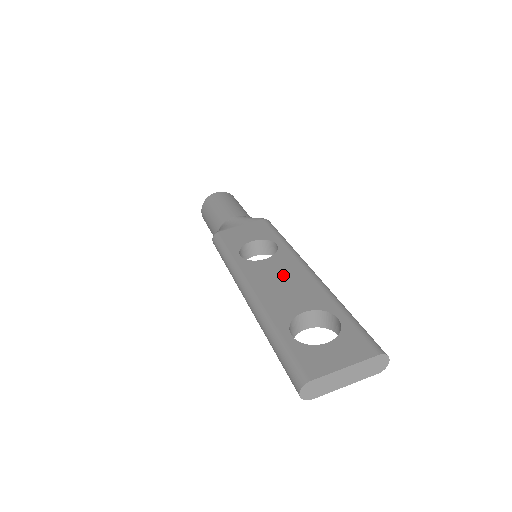
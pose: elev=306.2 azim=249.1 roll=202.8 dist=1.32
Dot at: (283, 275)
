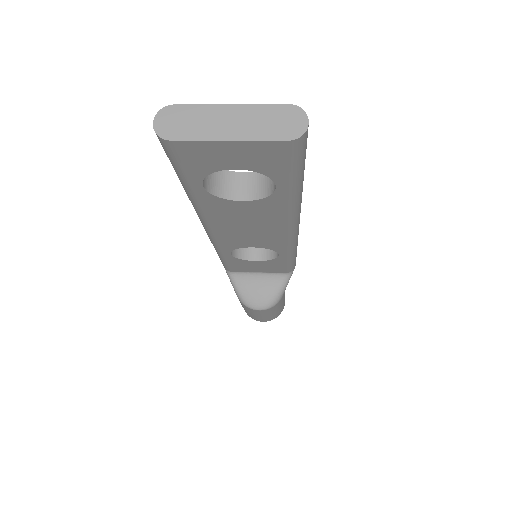
Dot at: occluded
